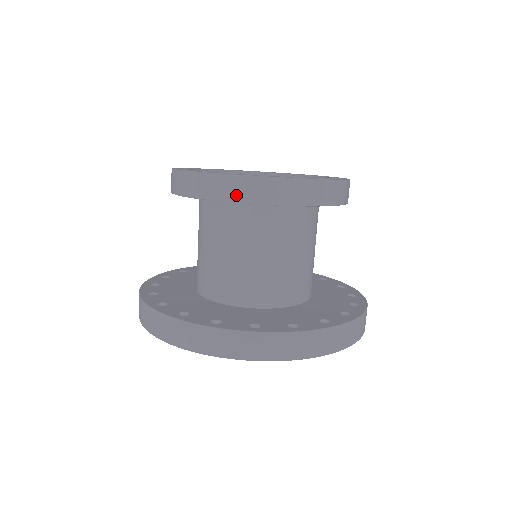
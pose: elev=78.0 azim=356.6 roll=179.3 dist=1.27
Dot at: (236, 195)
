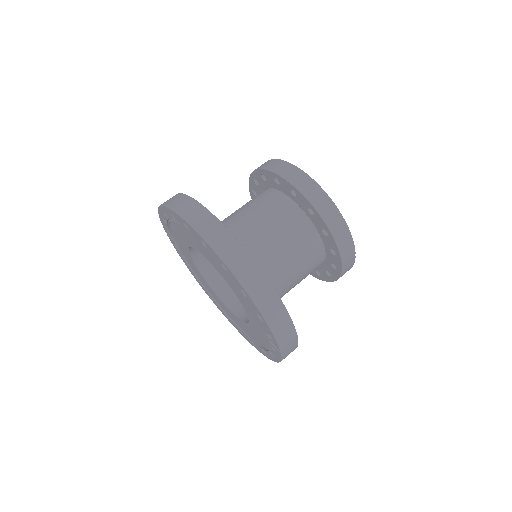
Dot at: (285, 173)
